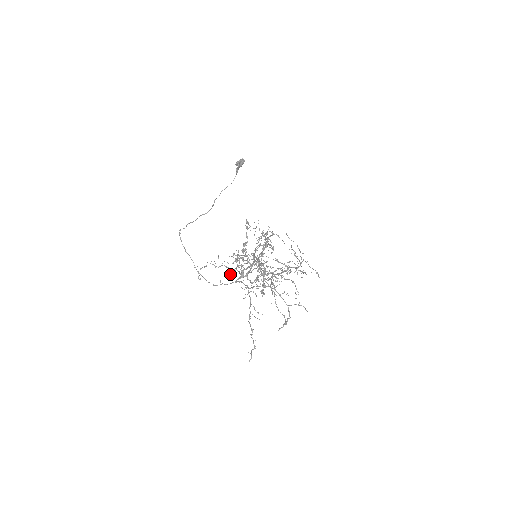
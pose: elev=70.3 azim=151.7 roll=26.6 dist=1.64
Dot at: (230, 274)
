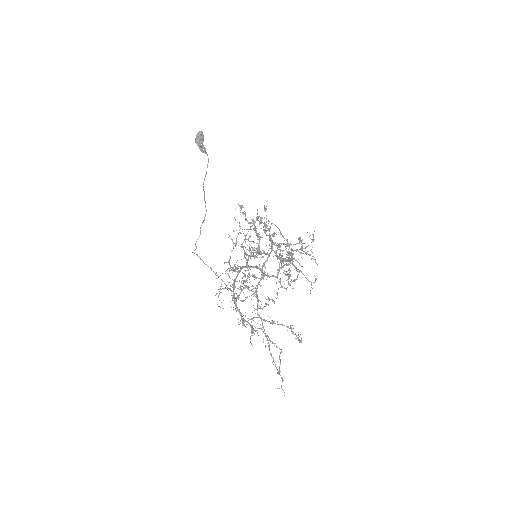
Dot at: occluded
